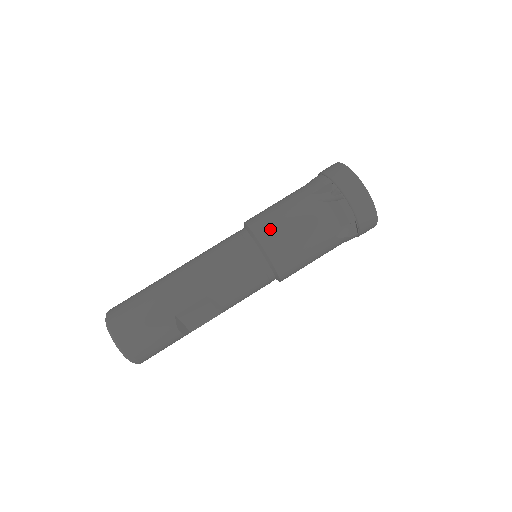
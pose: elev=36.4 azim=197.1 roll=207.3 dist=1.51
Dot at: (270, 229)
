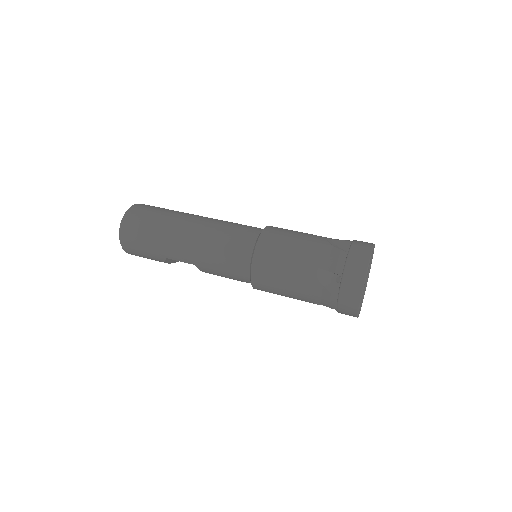
Dot at: (266, 266)
